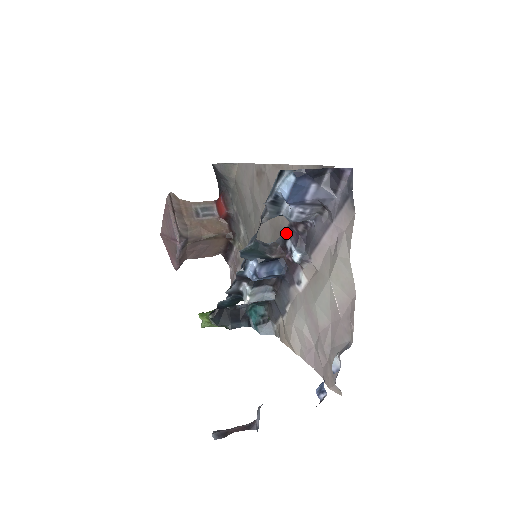
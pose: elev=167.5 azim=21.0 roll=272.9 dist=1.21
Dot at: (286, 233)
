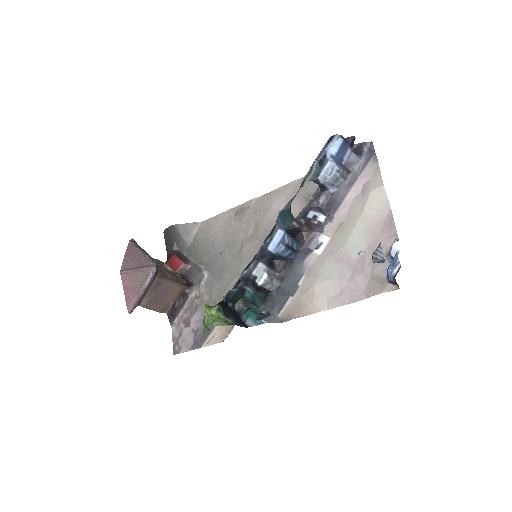
Dot at: (305, 210)
